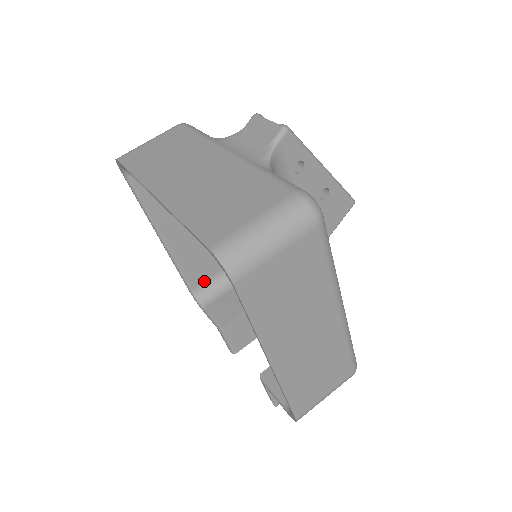
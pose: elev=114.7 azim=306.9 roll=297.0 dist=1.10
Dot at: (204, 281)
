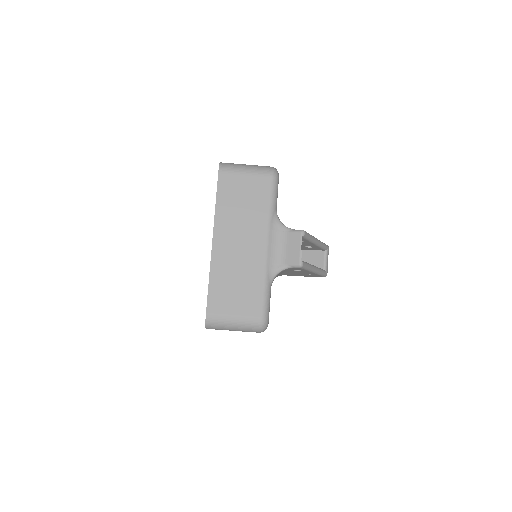
Dot at: occluded
